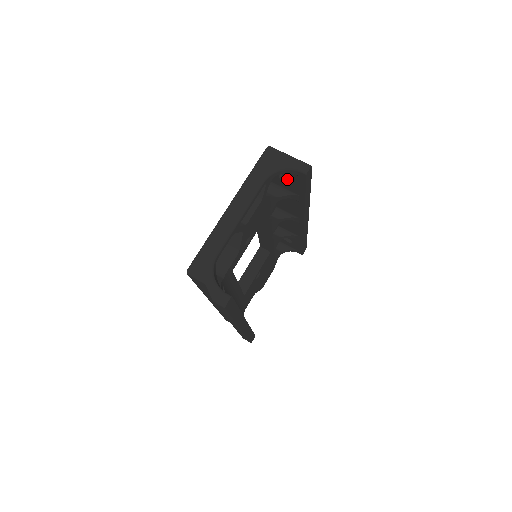
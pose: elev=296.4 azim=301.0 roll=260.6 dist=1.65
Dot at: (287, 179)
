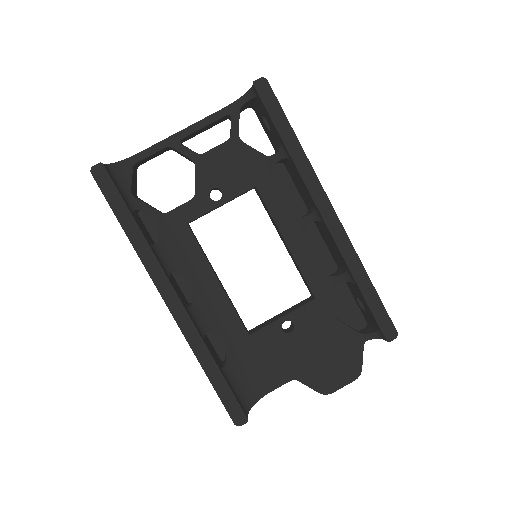
Dot at: occluded
